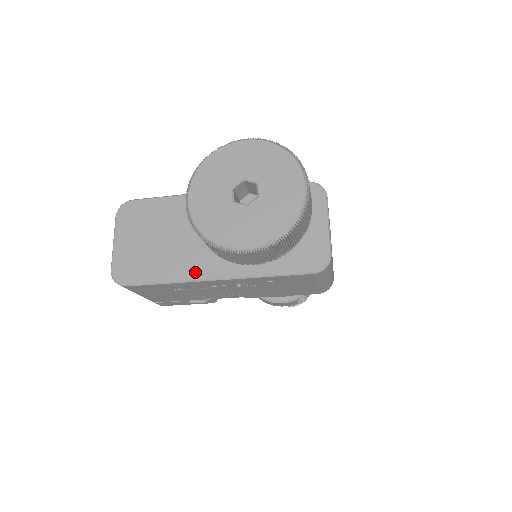
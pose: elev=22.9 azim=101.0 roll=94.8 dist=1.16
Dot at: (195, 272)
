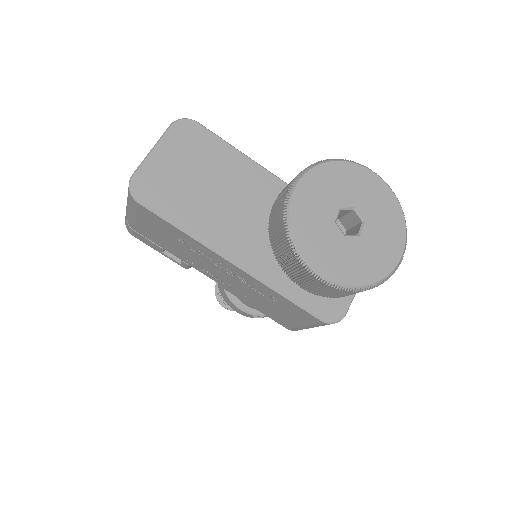
Dot at: (219, 242)
